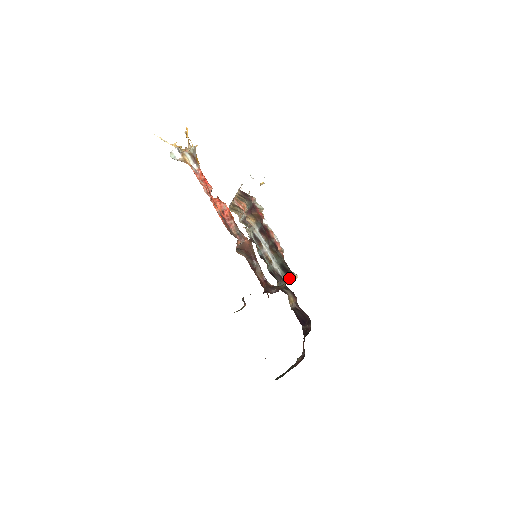
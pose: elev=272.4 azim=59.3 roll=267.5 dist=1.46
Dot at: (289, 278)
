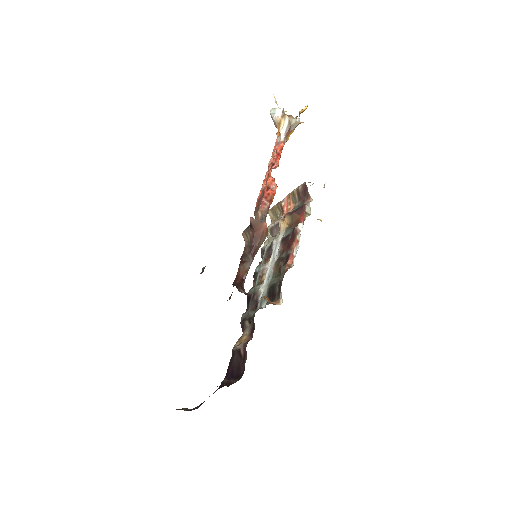
Dot at: (268, 304)
